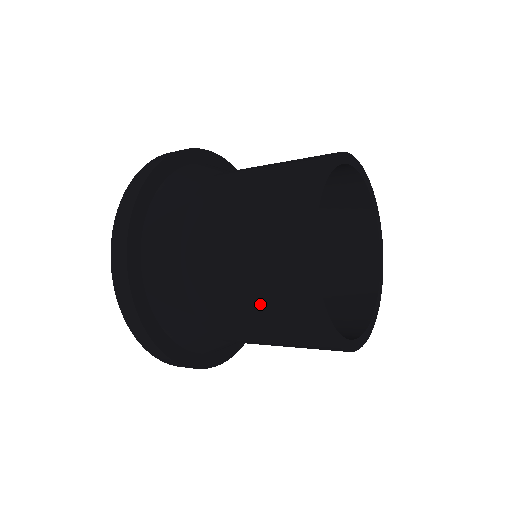
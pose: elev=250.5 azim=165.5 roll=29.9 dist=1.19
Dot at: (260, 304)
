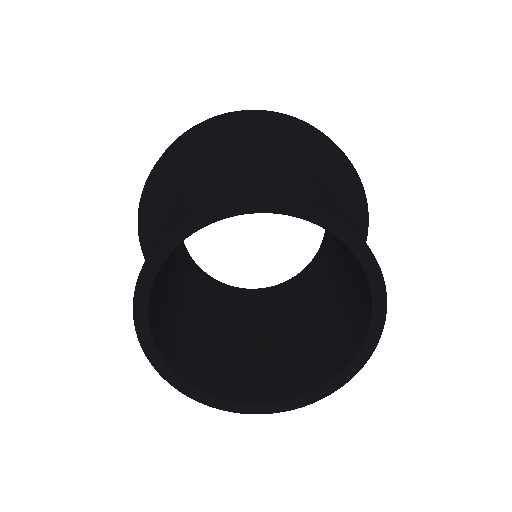
Dot at: occluded
